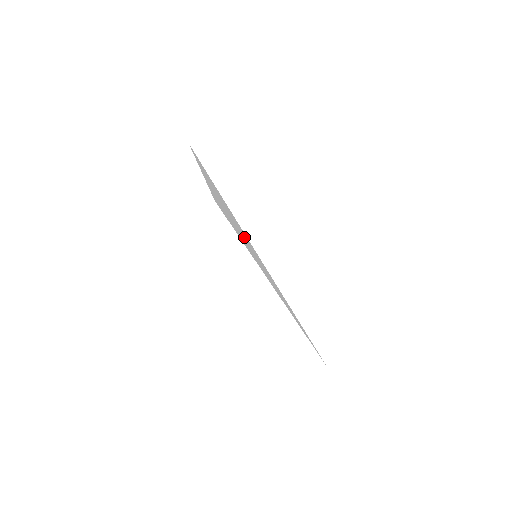
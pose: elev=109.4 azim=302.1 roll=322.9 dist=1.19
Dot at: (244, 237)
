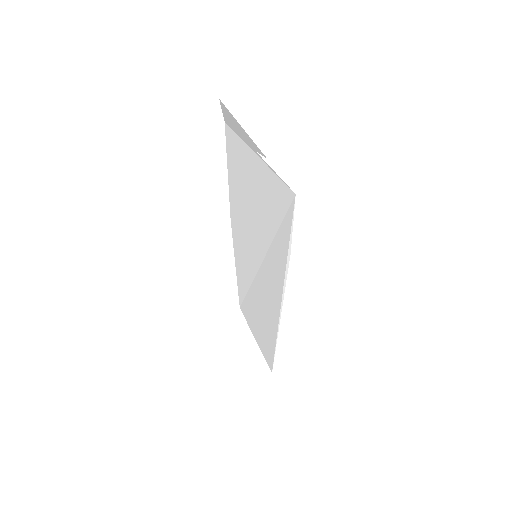
Dot at: (263, 293)
